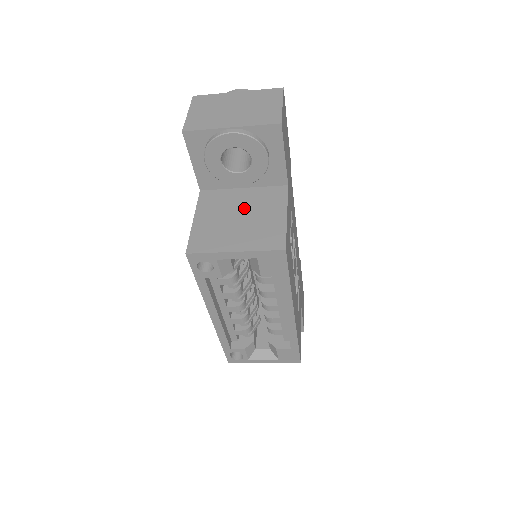
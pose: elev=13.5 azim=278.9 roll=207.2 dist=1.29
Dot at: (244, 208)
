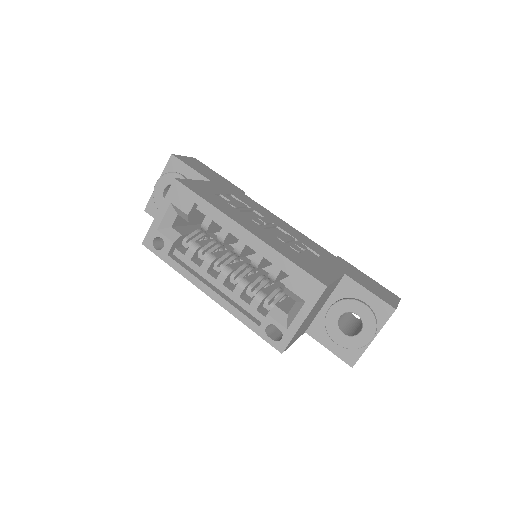
Dot at: occluded
